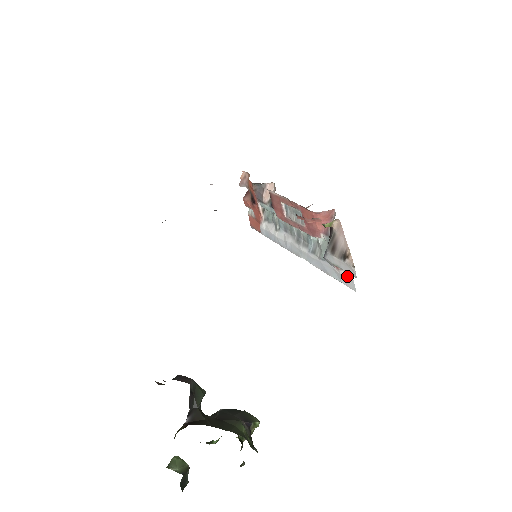
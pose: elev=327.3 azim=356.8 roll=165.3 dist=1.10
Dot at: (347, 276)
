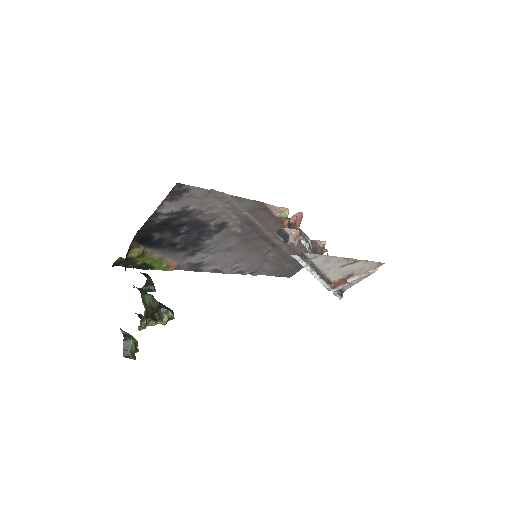
Dot at: occluded
